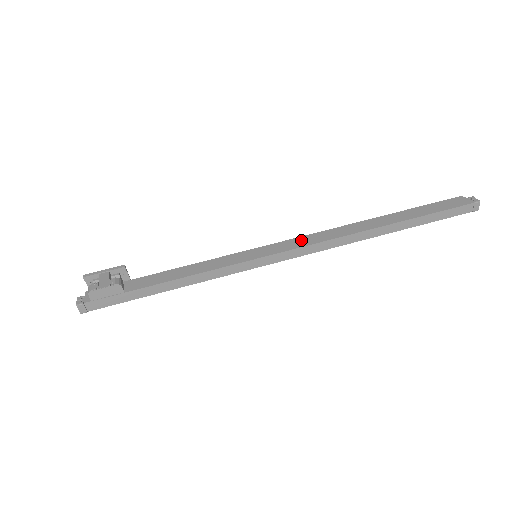
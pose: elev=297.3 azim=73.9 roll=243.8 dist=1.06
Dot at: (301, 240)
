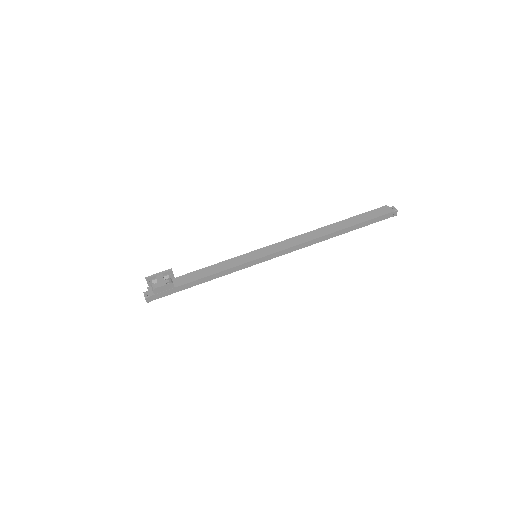
Dot at: (285, 244)
